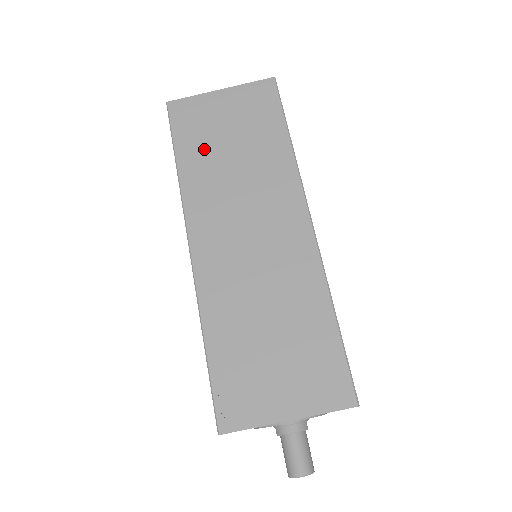
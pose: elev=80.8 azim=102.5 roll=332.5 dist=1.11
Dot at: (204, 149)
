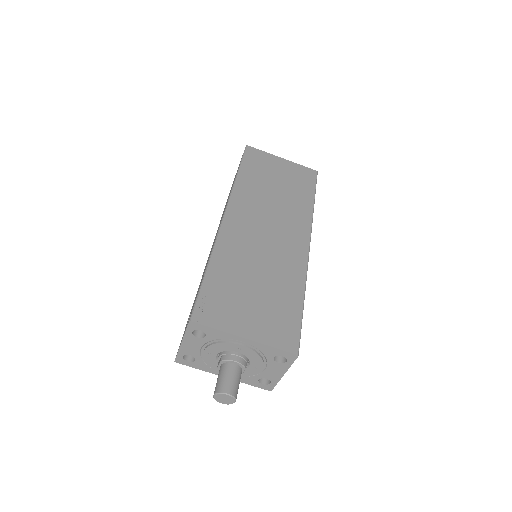
Dot at: (259, 177)
